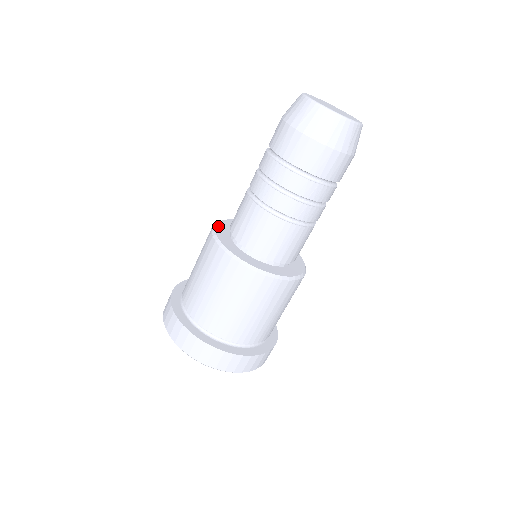
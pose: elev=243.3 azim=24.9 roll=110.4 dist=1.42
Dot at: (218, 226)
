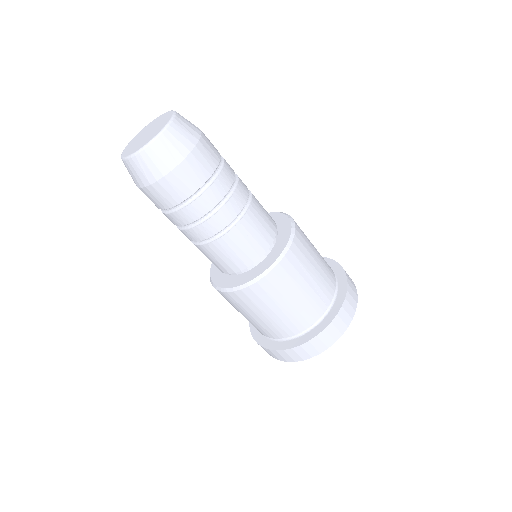
Dot at: occluded
